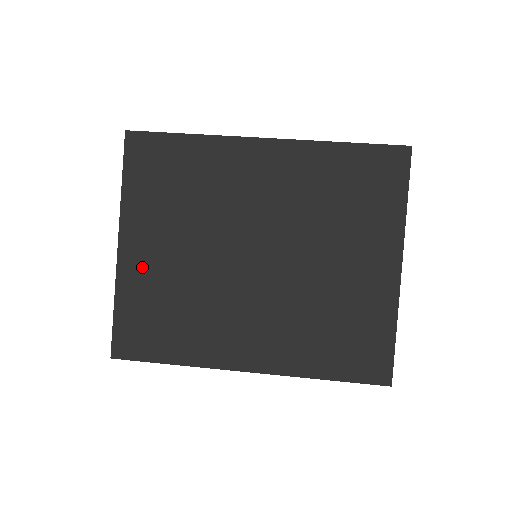
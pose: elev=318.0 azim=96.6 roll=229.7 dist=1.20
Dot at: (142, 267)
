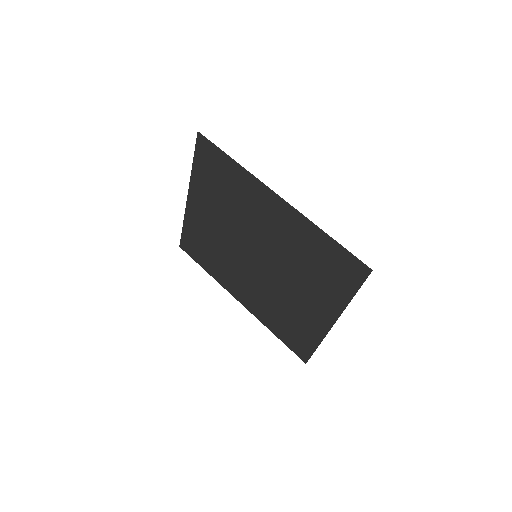
Dot at: (198, 217)
